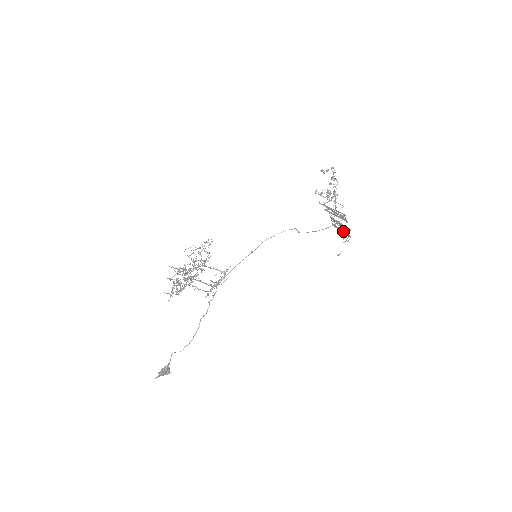
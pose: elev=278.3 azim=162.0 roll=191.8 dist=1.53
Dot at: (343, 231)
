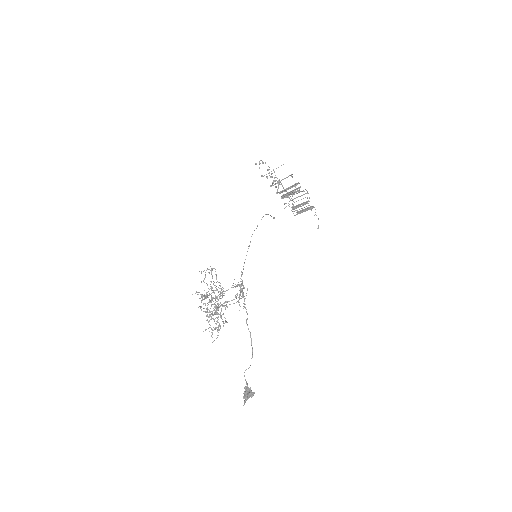
Dot at: (307, 209)
